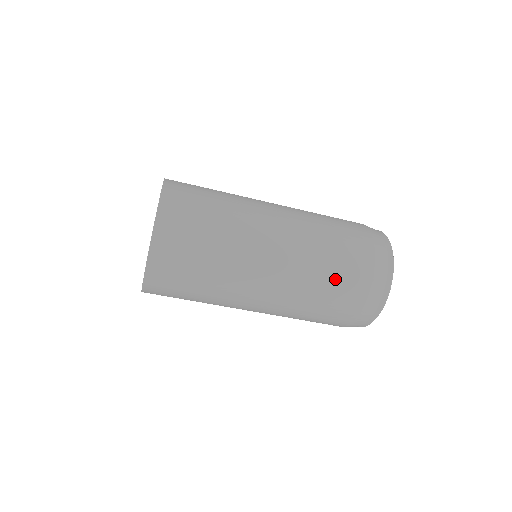
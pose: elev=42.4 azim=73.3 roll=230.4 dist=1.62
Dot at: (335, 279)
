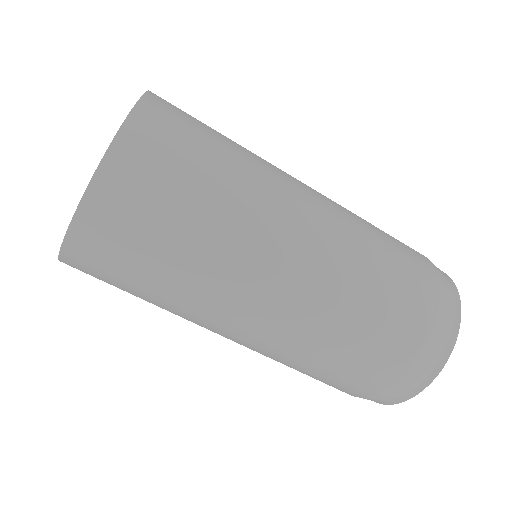
Dot at: (366, 338)
